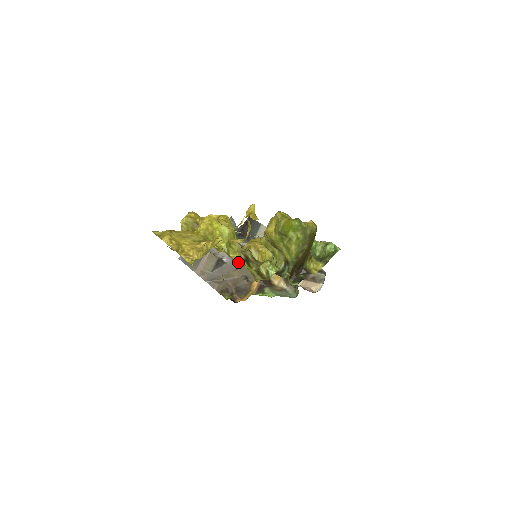
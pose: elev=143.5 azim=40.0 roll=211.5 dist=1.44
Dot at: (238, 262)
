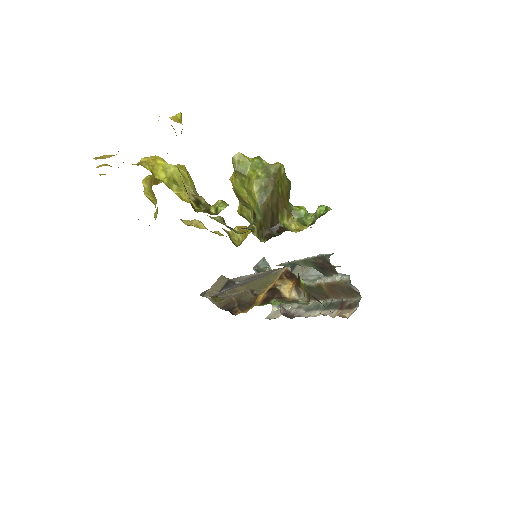
Dot at: (182, 198)
